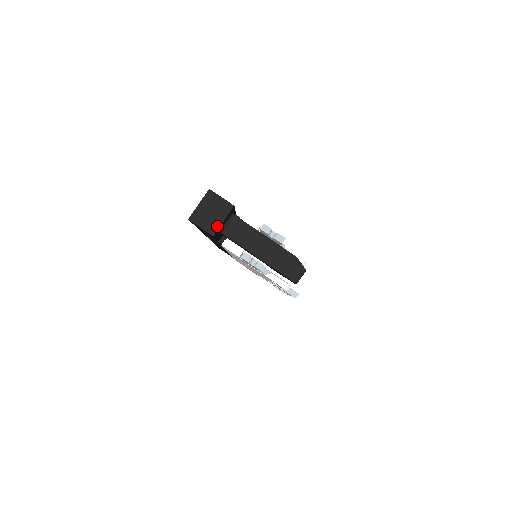
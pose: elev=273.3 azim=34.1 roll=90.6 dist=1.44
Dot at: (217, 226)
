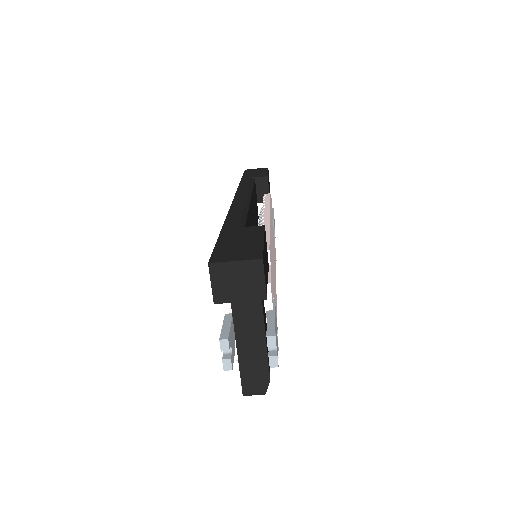
Dot at: (229, 299)
